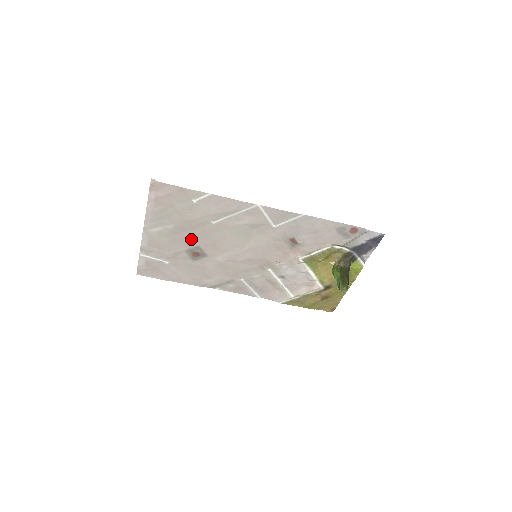
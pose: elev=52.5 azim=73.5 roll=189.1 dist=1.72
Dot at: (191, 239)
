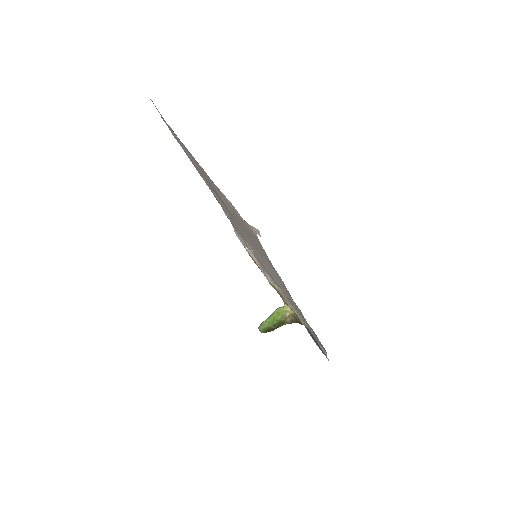
Dot at: occluded
